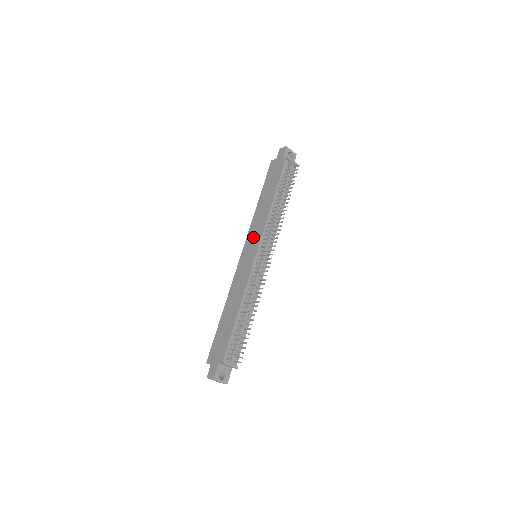
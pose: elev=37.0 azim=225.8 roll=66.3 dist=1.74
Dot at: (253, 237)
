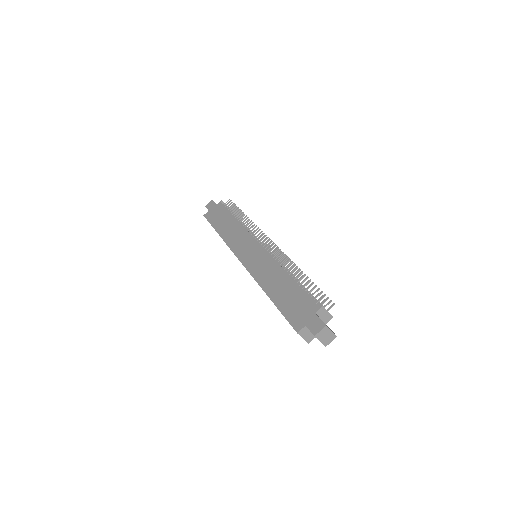
Dot at: (242, 244)
